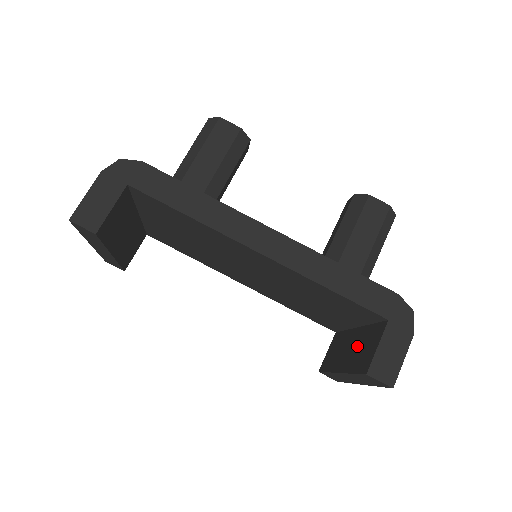
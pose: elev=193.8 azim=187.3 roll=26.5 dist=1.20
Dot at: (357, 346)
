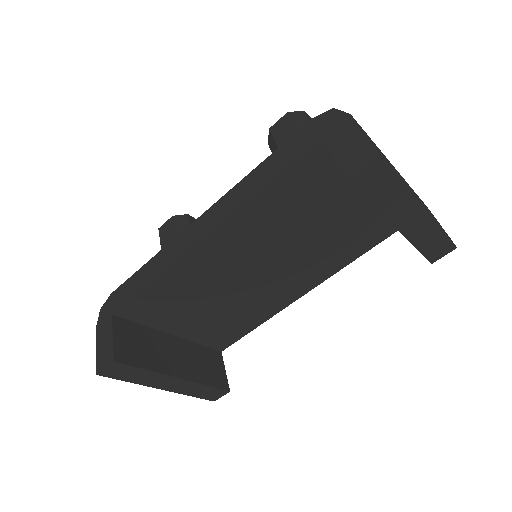
Dot at: occluded
